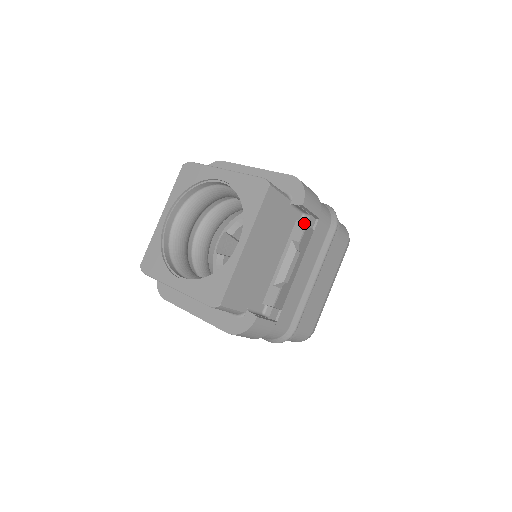
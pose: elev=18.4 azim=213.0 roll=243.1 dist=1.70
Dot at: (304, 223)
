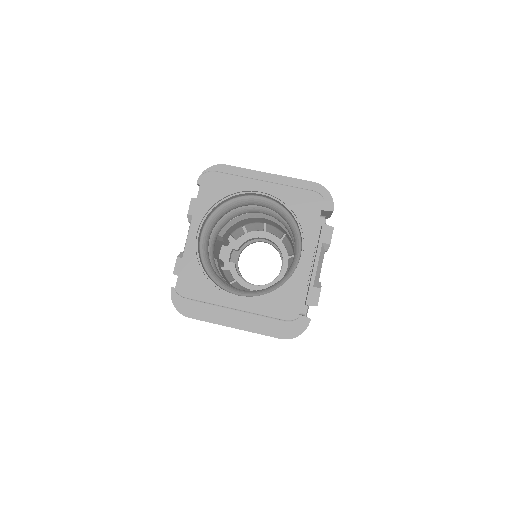
Dot at: occluded
